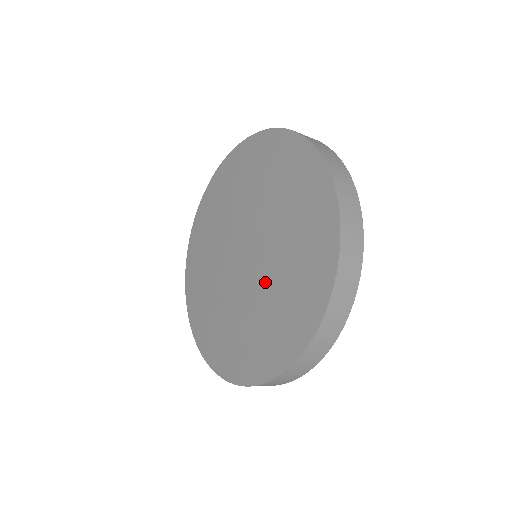
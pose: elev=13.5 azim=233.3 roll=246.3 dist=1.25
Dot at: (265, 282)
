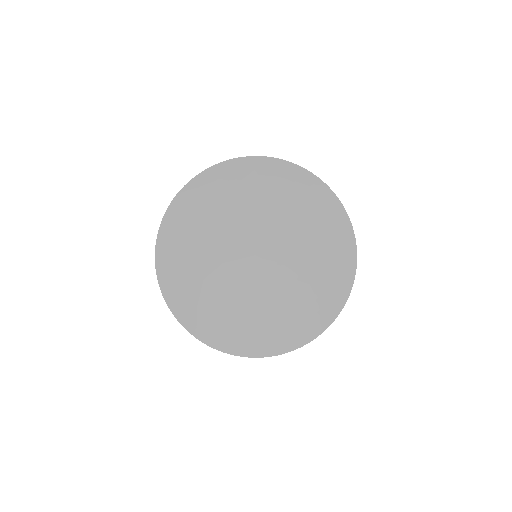
Dot at: (252, 294)
